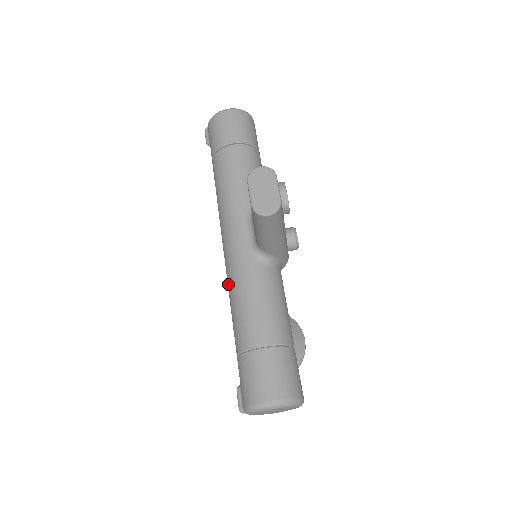
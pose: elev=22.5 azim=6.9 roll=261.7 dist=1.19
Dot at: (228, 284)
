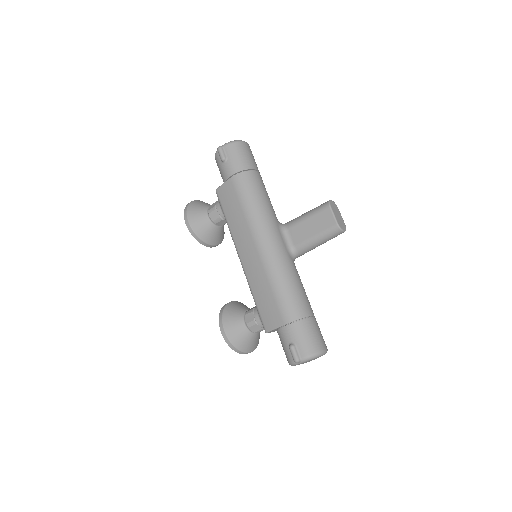
Dot at: (273, 272)
